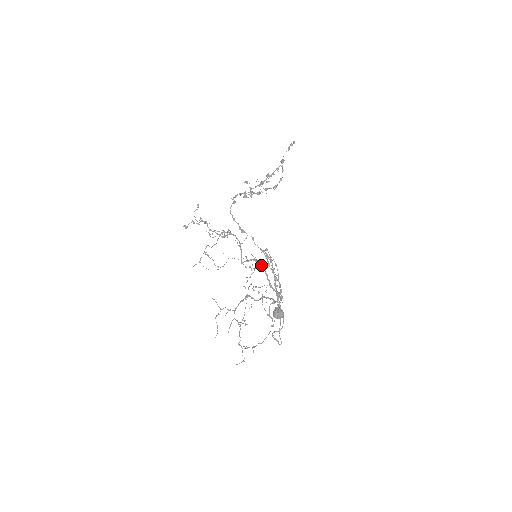
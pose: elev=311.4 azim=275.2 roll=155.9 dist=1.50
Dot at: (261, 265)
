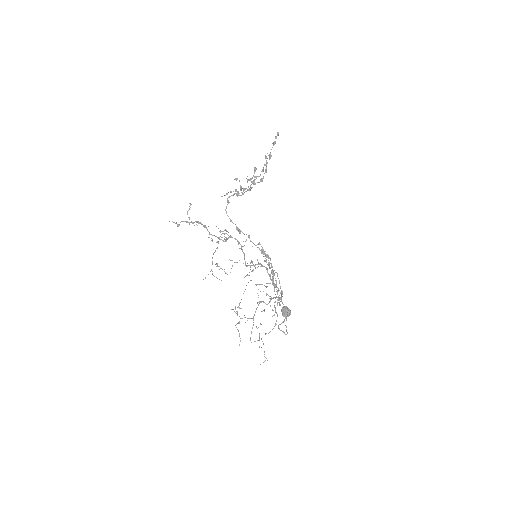
Dot at: occluded
